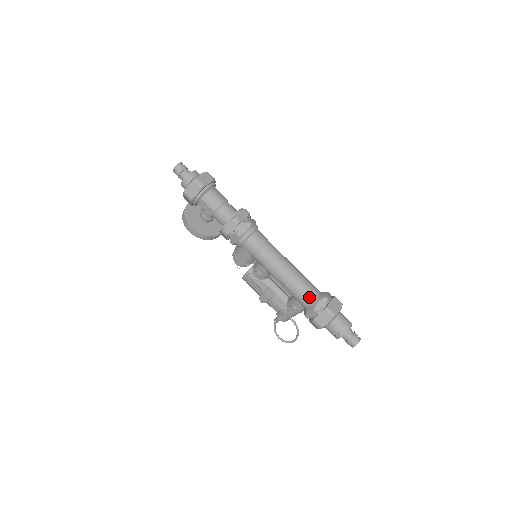
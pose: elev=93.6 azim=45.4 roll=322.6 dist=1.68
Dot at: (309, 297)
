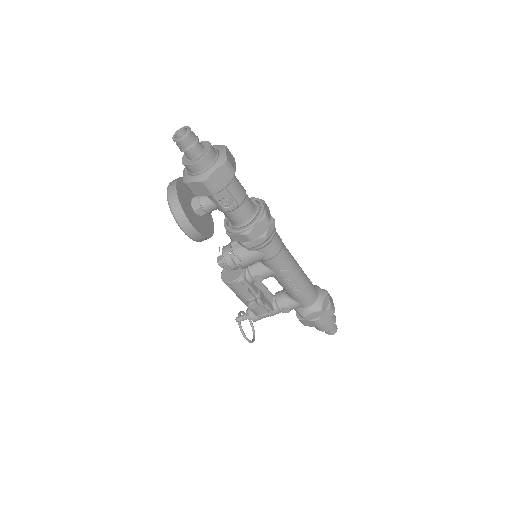
Dot at: (314, 297)
